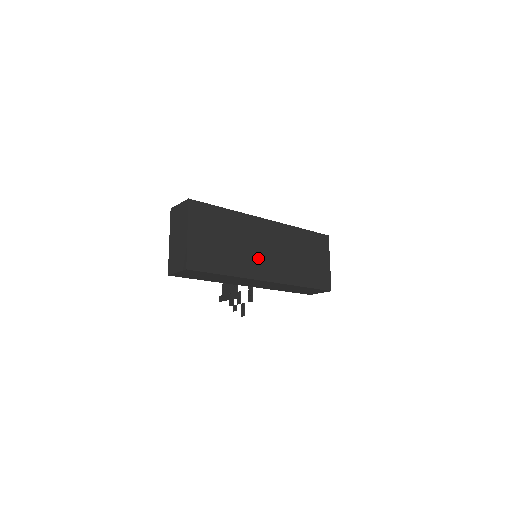
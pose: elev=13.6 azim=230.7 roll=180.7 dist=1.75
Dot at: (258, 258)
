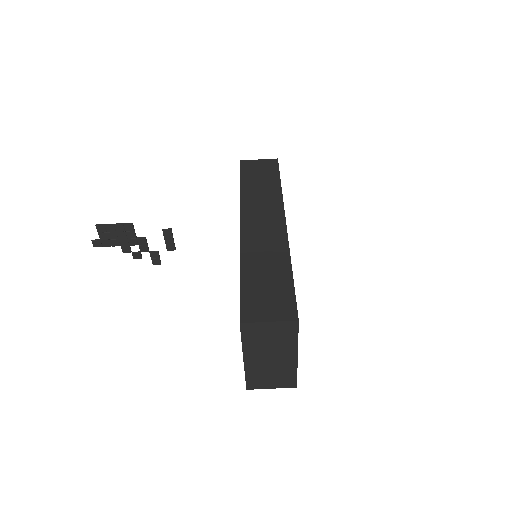
Dot at: occluded
